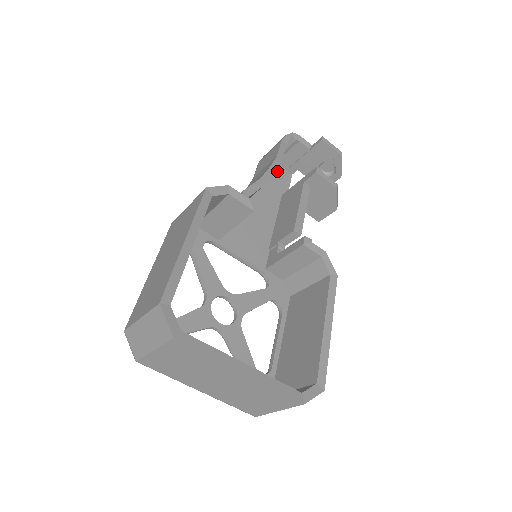
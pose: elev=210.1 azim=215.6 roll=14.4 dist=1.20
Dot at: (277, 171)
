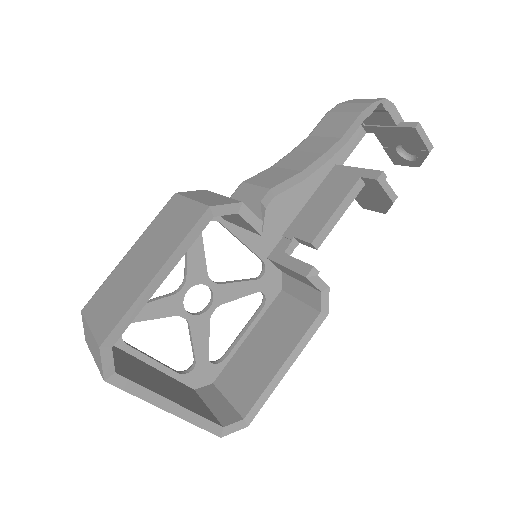
Dot at: occluded
